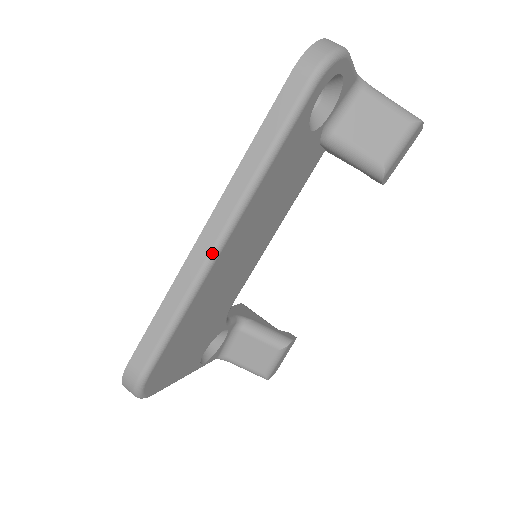
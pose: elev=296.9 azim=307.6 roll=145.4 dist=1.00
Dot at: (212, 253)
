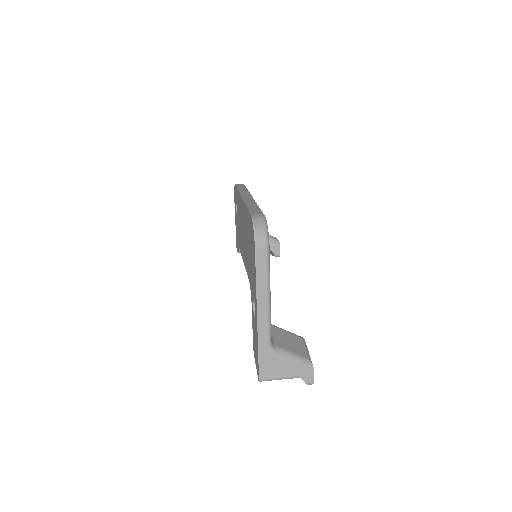
Dot at: (252, 198)
